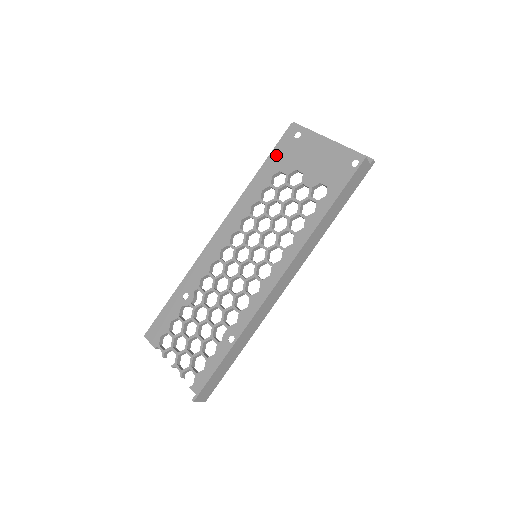
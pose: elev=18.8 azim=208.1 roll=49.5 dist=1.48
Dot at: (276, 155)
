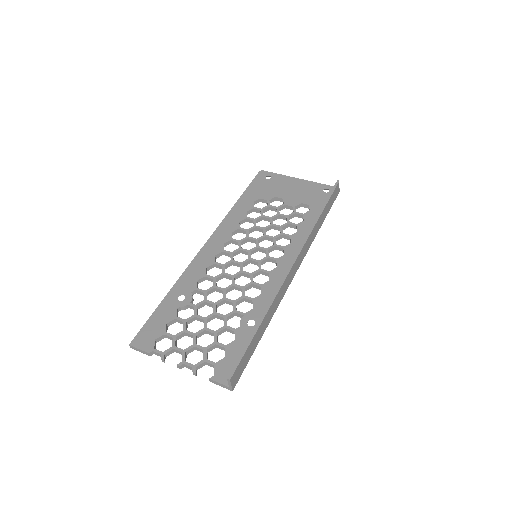
Dot at: (253, 189)
